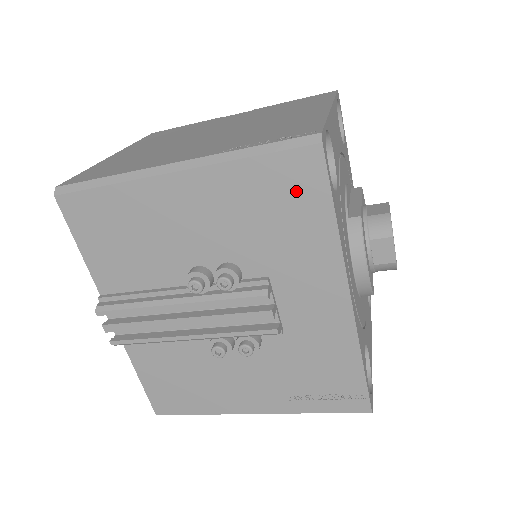
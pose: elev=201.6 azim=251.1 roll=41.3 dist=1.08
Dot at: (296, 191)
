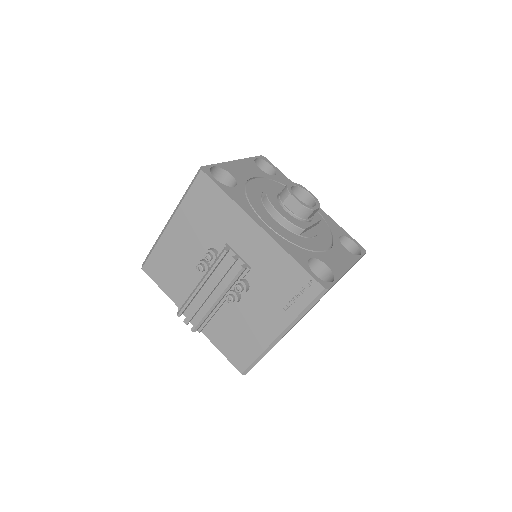
Dot at: (207, 196)
